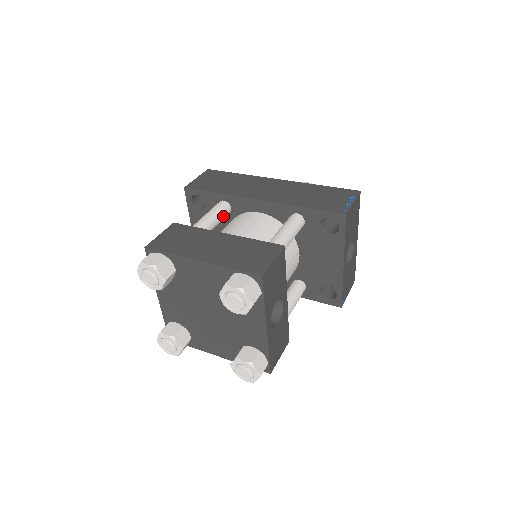
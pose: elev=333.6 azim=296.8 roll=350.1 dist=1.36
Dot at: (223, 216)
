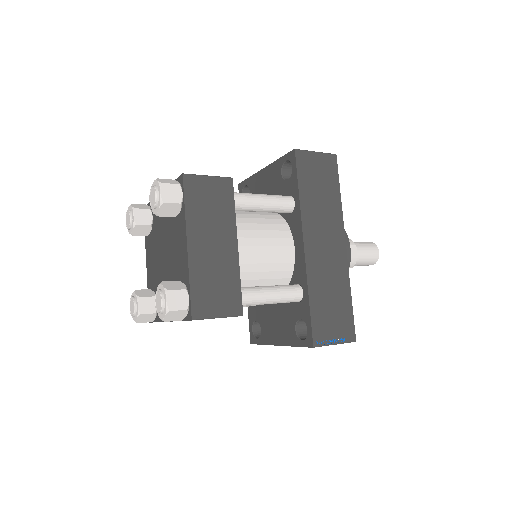
Dot at: (276, 212)
